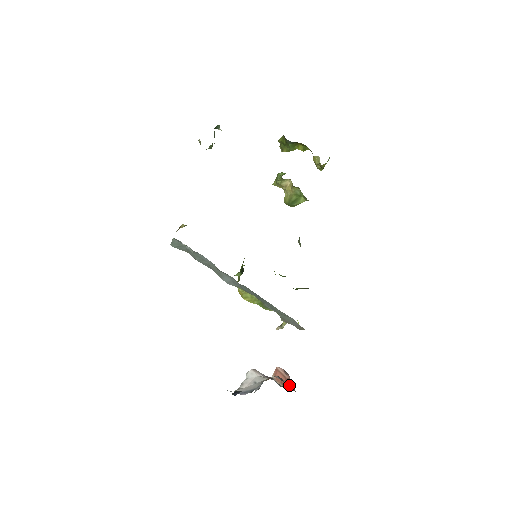
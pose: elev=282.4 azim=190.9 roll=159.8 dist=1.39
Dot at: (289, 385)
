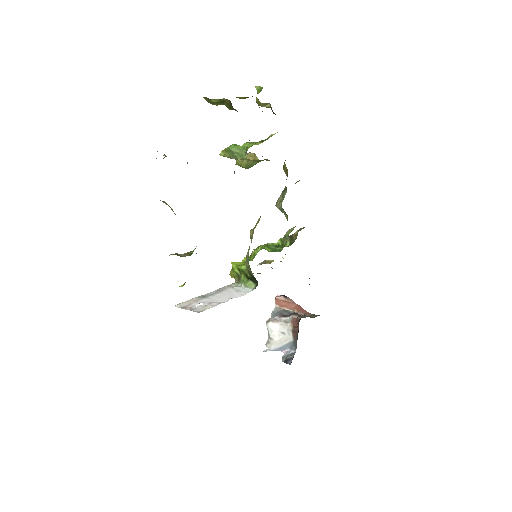
Dot at: (299, 309)
